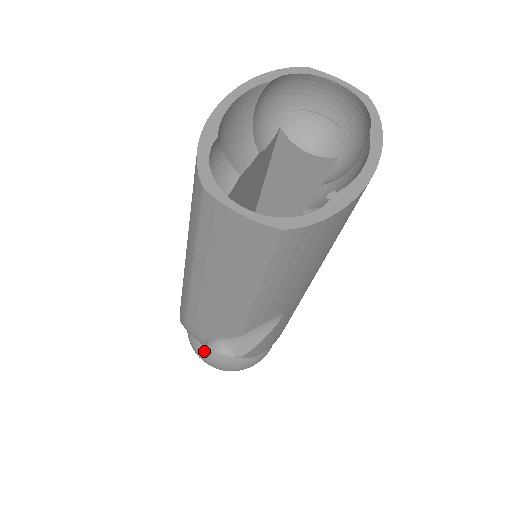
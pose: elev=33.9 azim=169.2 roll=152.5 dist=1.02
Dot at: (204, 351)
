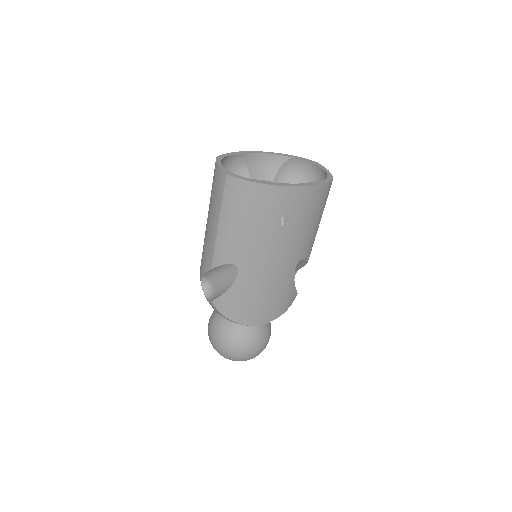
Dot at: (210, 322)
